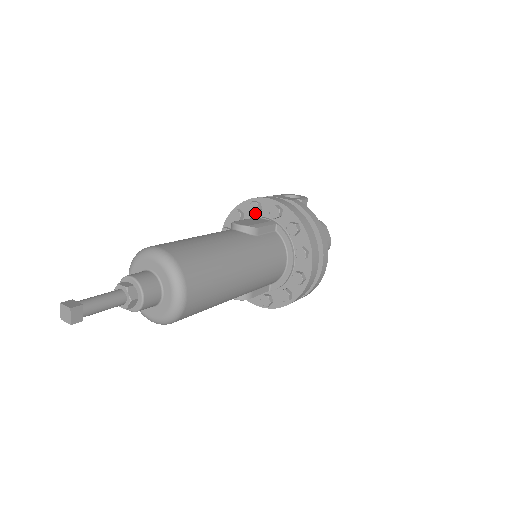
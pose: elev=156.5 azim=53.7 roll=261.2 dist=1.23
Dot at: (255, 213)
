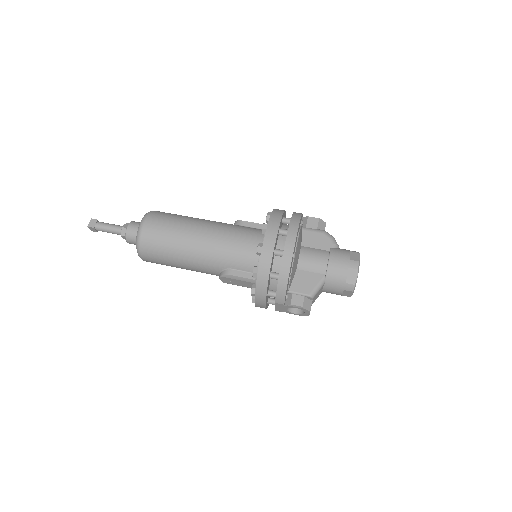
Dot at: occluded
